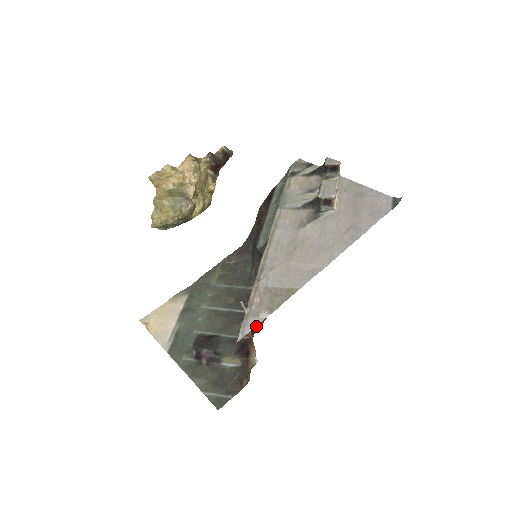
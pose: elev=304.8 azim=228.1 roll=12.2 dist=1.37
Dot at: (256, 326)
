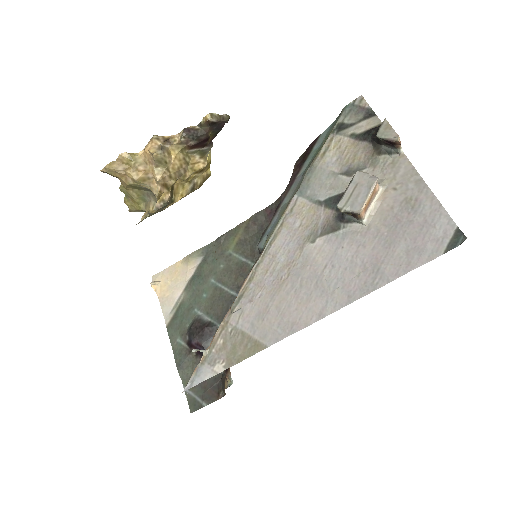
Dot at: occluded
